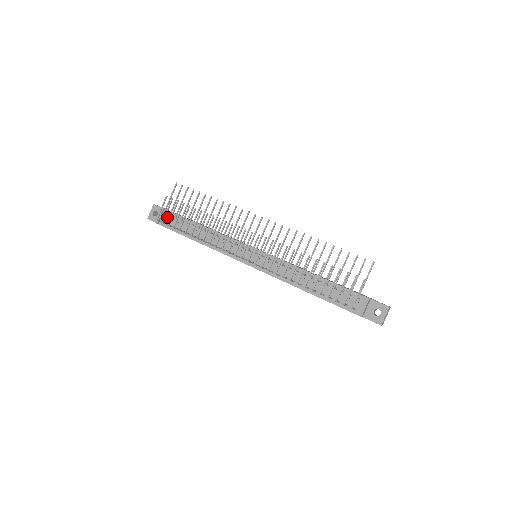
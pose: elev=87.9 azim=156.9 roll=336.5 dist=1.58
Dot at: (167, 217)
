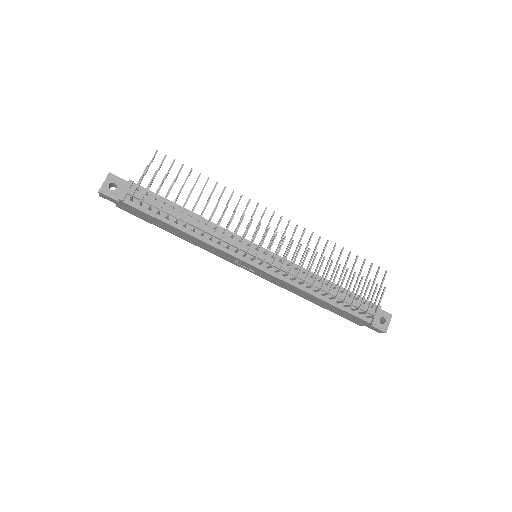
Dot at: (137, 194)
